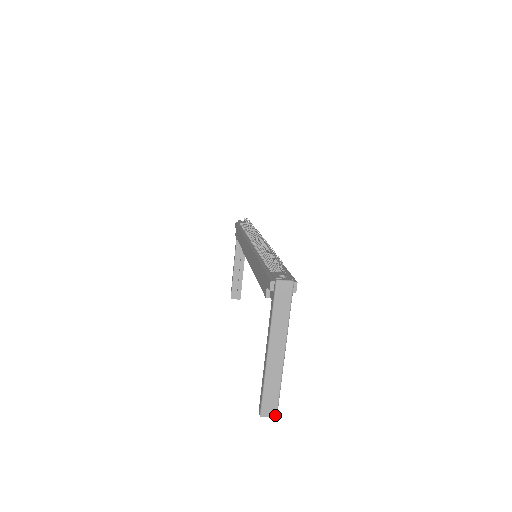
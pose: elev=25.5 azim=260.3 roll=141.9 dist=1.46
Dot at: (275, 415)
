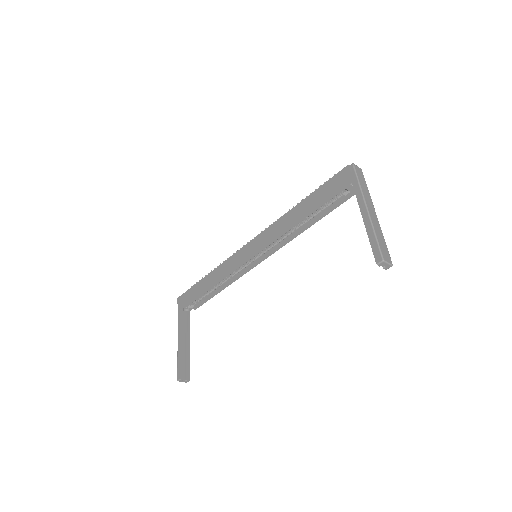
Dot at: (391, 263)
